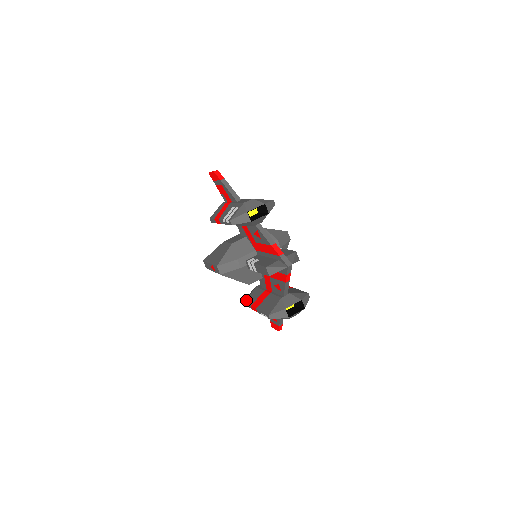
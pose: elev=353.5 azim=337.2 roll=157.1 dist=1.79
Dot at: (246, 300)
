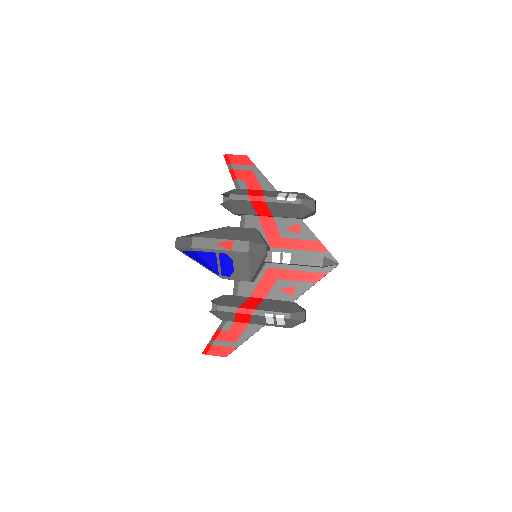
Dot at: (220, 303)
